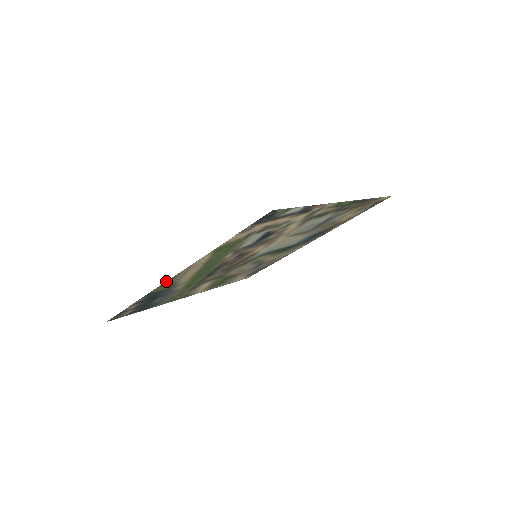
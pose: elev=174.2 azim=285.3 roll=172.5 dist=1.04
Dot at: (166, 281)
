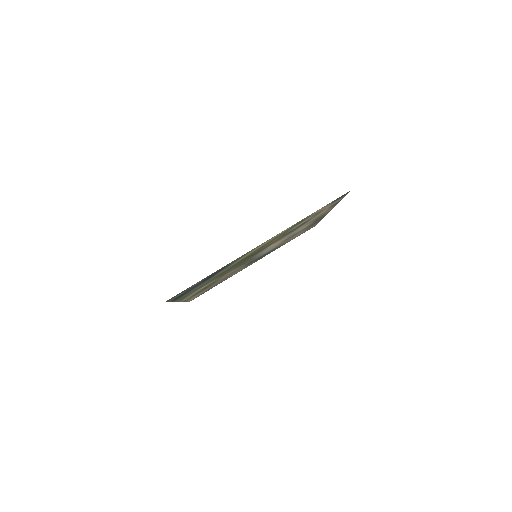
Dot at: occluded
